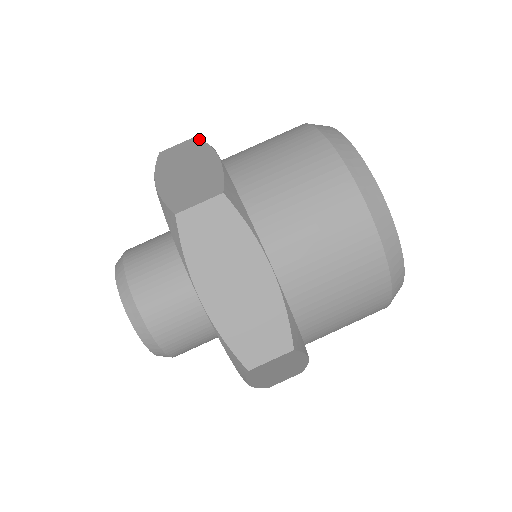
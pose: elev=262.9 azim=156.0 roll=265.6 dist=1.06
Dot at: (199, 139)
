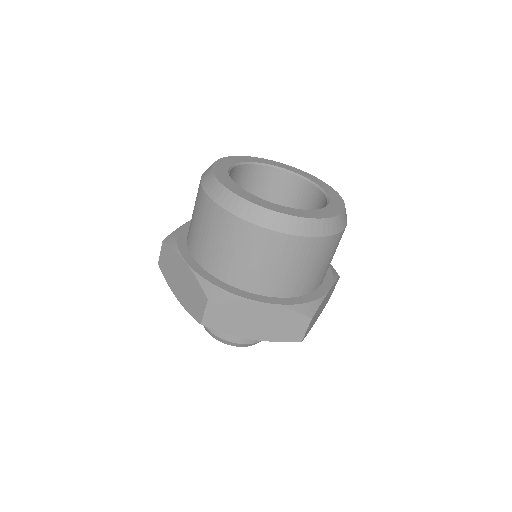
Dot at: (166, 244)
